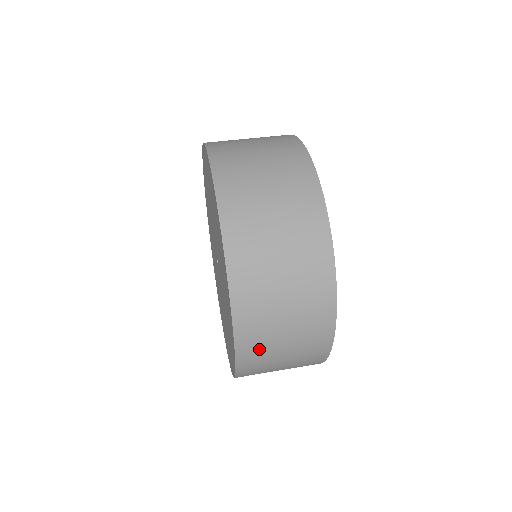
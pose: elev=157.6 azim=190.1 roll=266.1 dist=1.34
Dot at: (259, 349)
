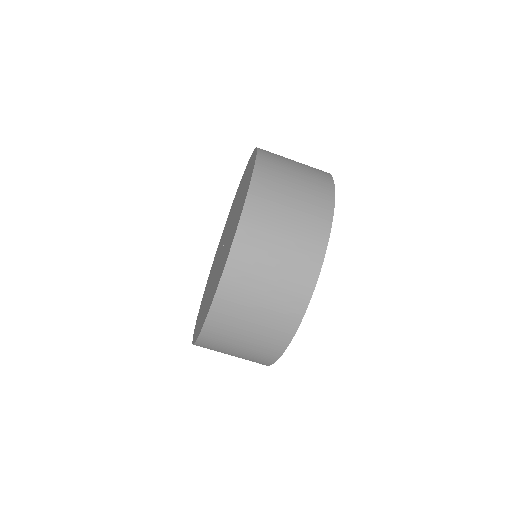
Dot at: occluded
